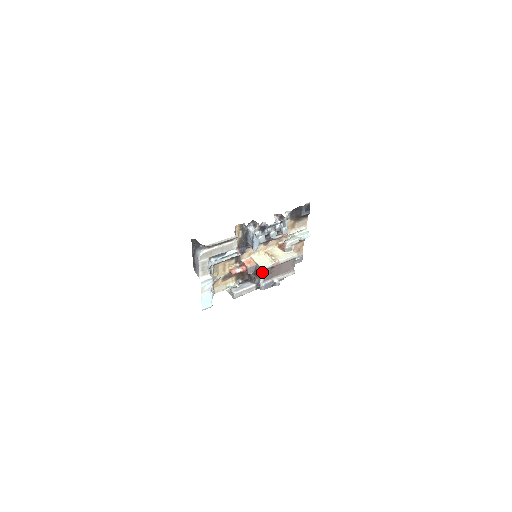
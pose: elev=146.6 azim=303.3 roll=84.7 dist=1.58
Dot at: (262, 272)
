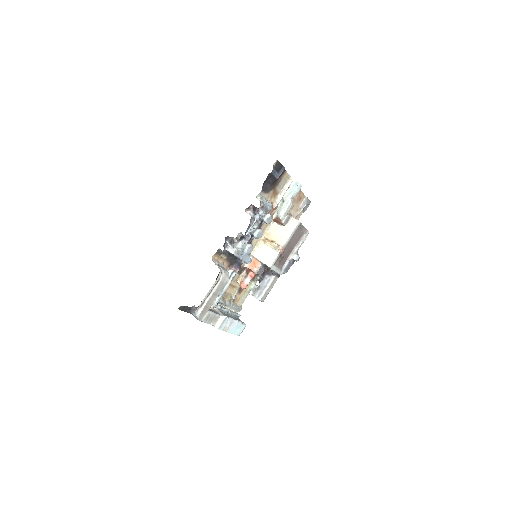
Dot at: (273, 268)
